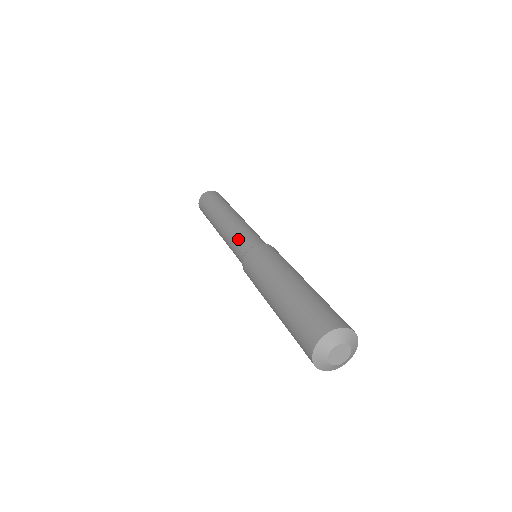
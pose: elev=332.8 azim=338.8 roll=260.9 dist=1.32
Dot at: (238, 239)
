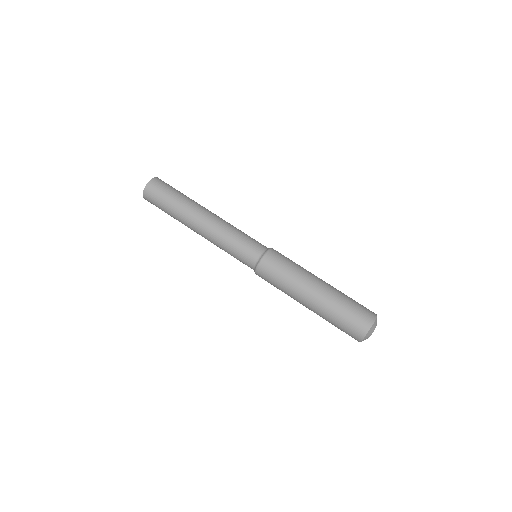
Dot at: (243, 240)
